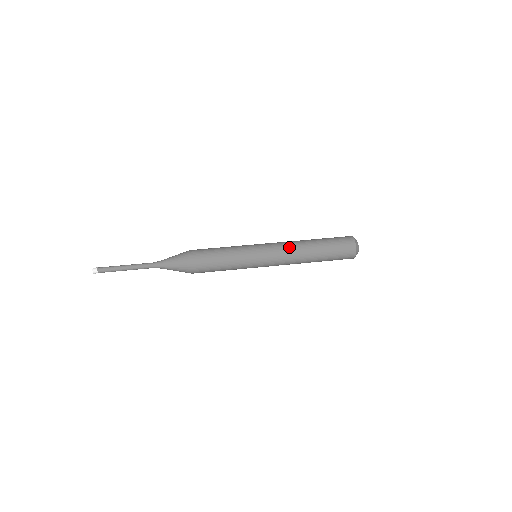
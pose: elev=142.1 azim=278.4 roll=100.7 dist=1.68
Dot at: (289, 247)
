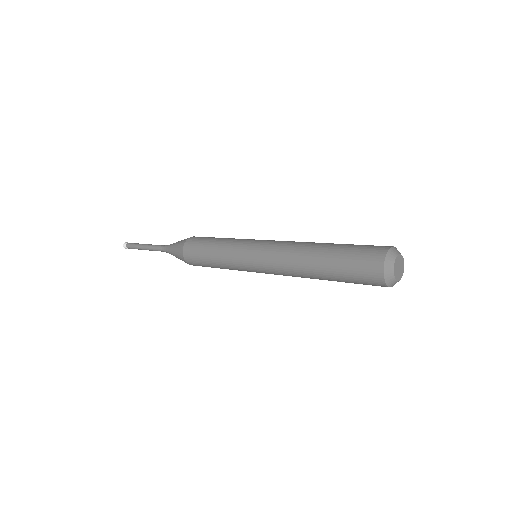
Dot at: (284, 251)
